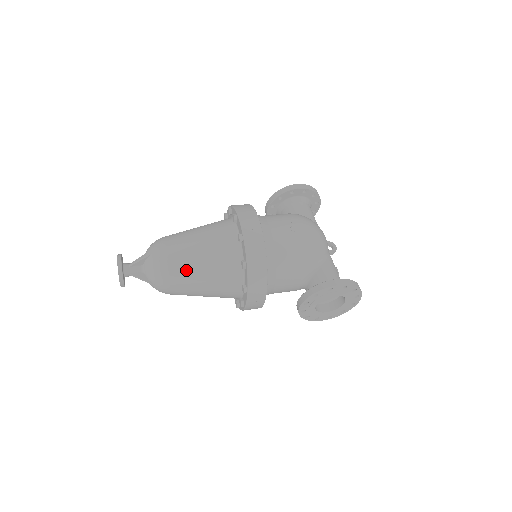
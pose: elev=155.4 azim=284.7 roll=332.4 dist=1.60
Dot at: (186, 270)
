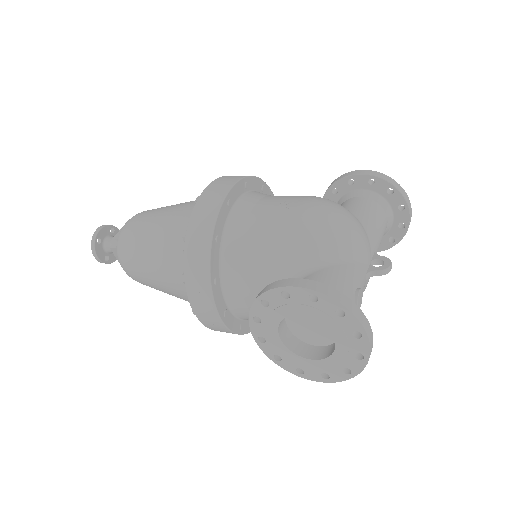
Dot at: (139, 241)
